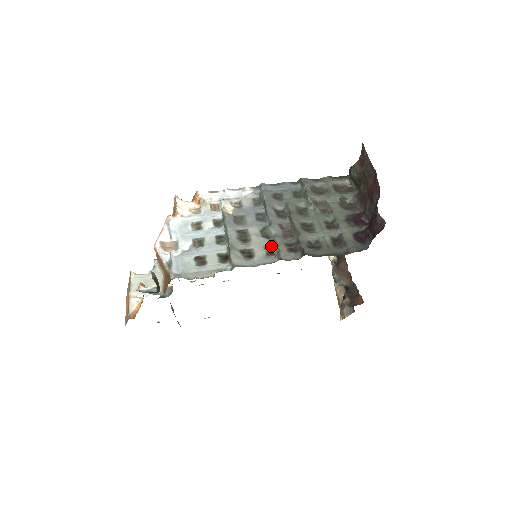
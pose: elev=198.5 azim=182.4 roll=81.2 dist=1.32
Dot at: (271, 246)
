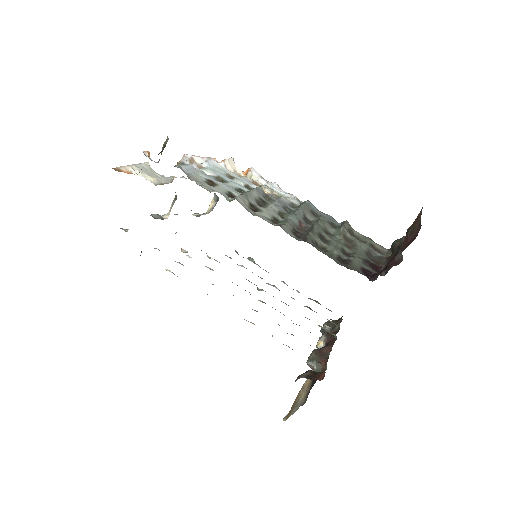
Dot at: (280, 220)
